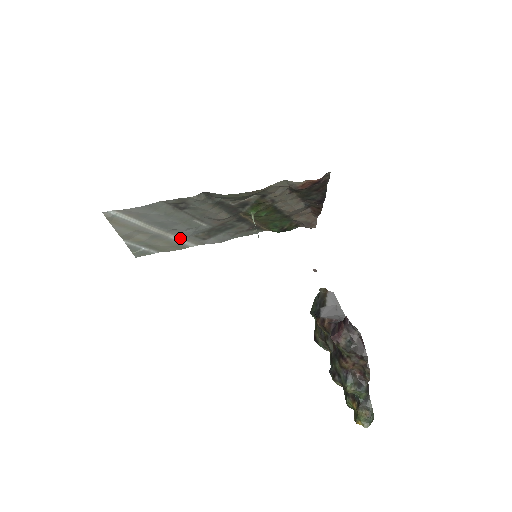
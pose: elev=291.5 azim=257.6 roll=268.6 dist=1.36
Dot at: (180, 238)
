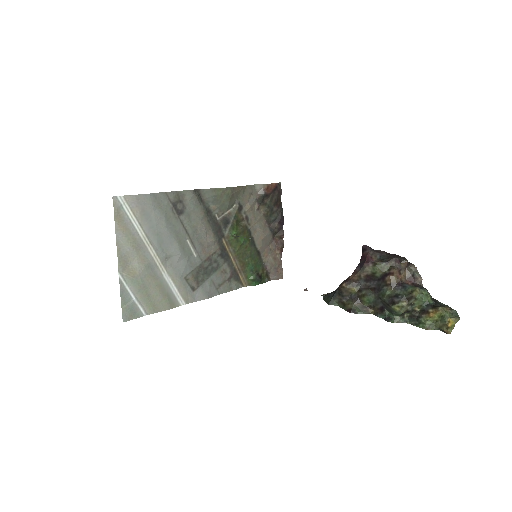
Dot at: (171, 281)
